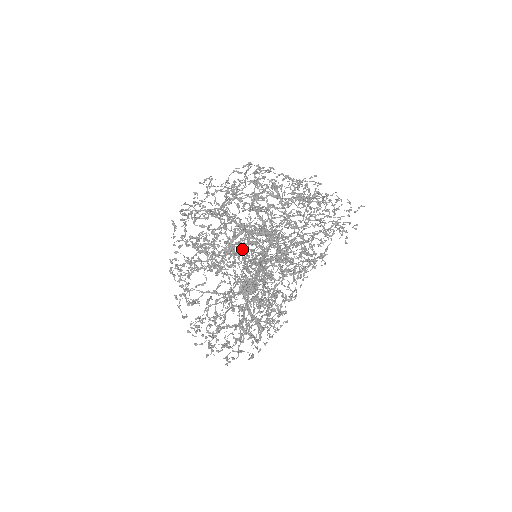
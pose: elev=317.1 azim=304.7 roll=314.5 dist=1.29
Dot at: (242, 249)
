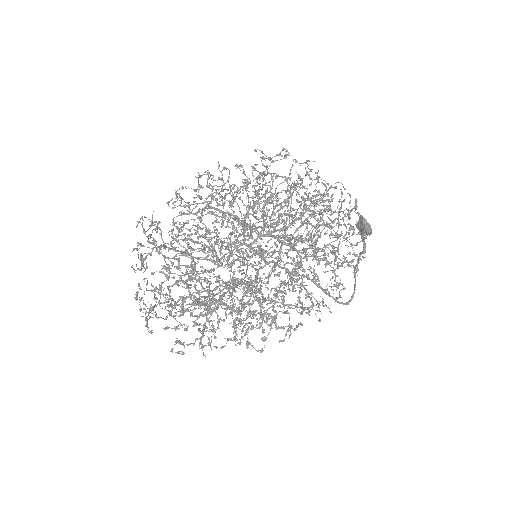
Dot at: (304, 209)
